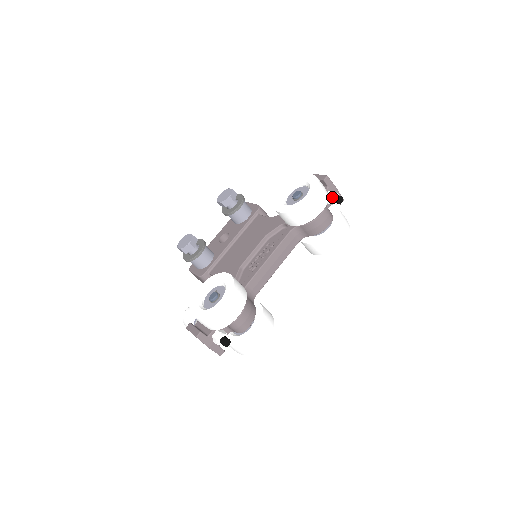
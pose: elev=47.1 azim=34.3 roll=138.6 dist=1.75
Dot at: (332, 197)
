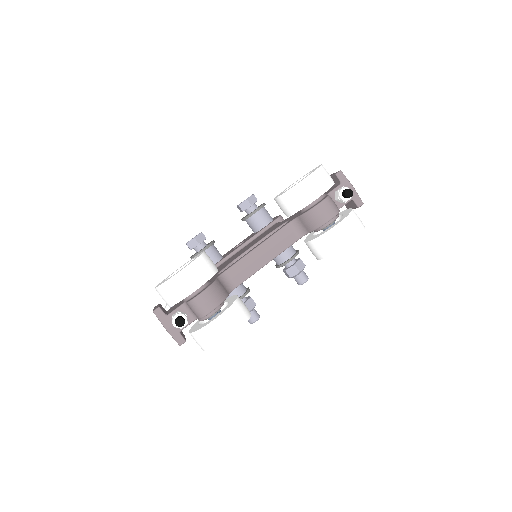
Dot at: (341, 190)
